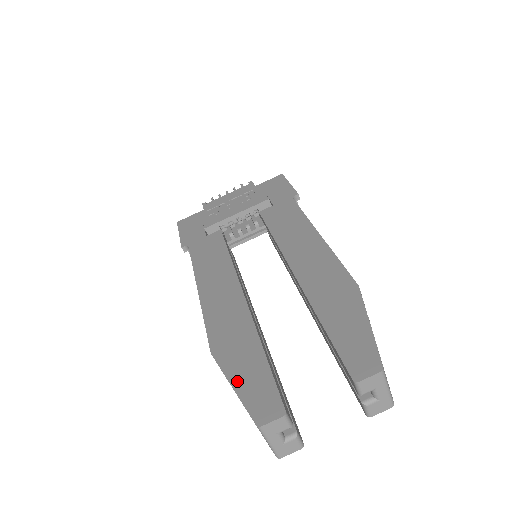
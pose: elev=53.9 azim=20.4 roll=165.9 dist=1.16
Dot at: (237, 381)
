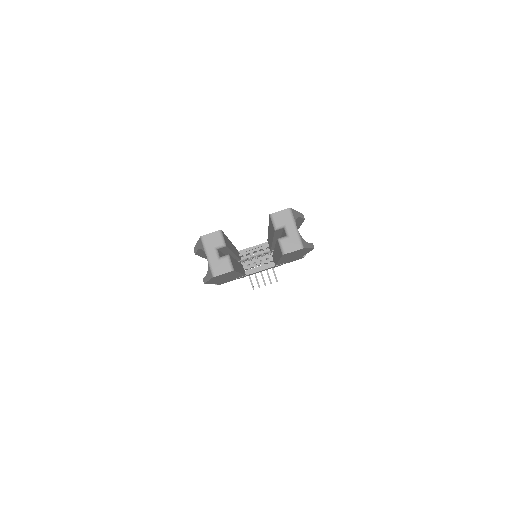
Dot at: occluded
